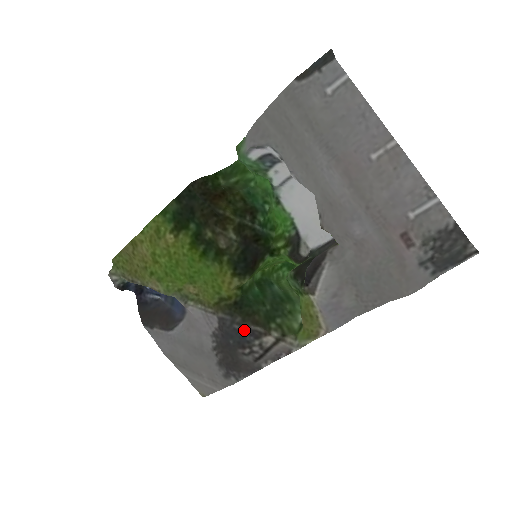
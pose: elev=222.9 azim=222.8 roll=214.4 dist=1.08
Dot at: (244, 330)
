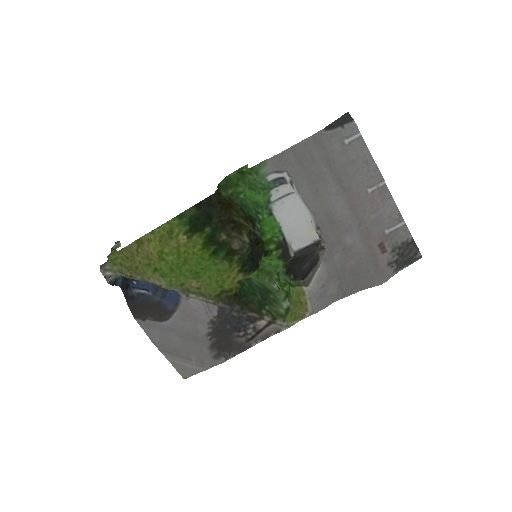
Dot at: (242, 316)
